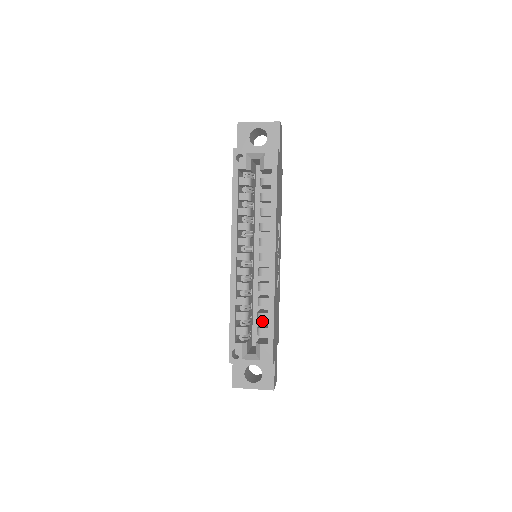
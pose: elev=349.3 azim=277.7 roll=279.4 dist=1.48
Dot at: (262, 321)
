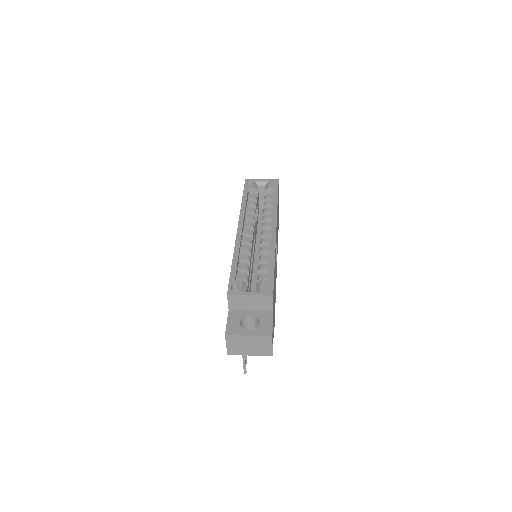
Dot at: occluded
